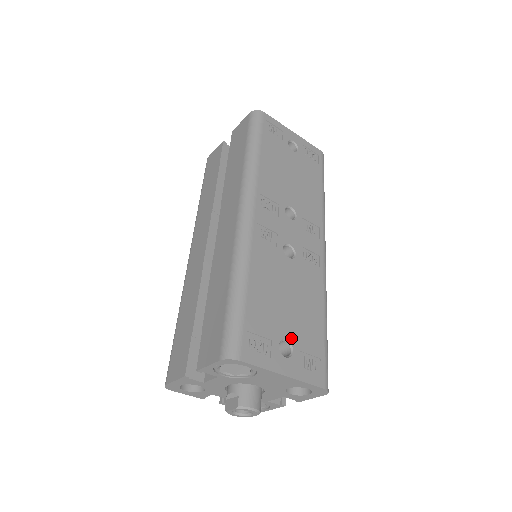
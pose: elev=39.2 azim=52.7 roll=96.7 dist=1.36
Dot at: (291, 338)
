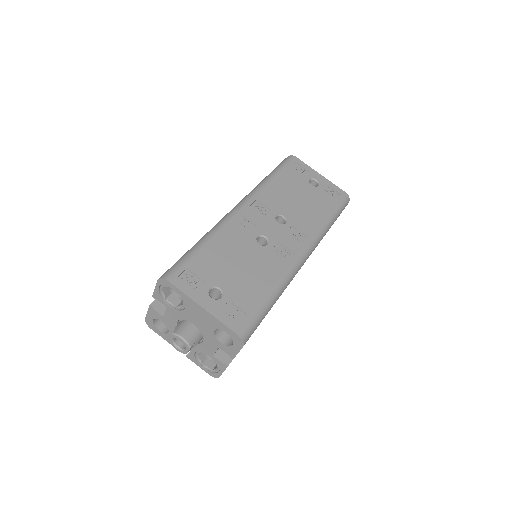
Dot at: (225, 289)
